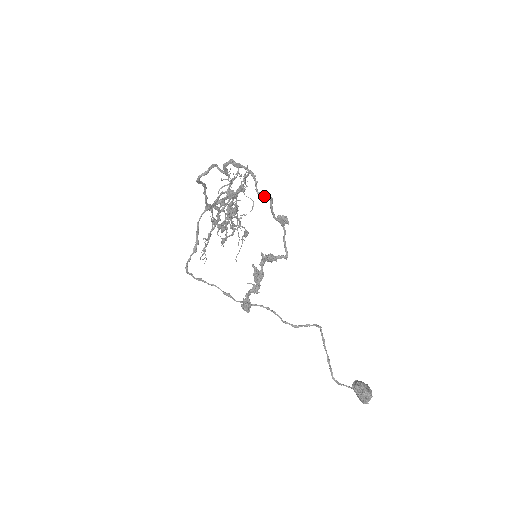
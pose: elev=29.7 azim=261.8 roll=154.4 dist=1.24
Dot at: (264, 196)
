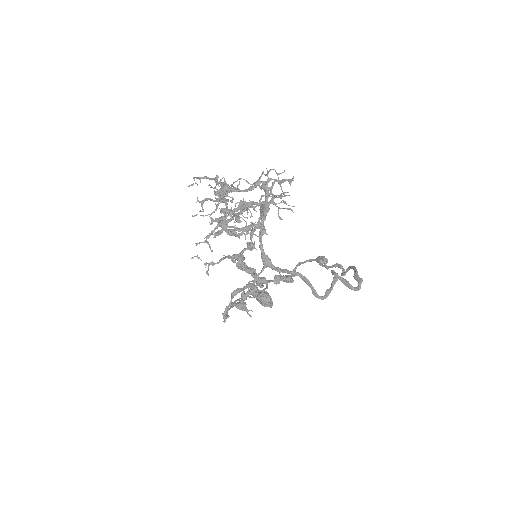
Dot at: occluded
